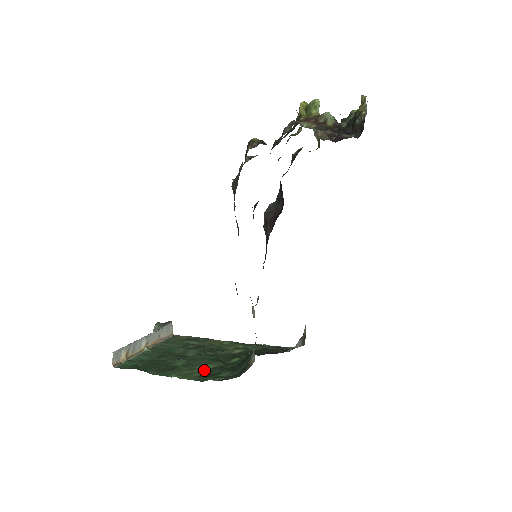
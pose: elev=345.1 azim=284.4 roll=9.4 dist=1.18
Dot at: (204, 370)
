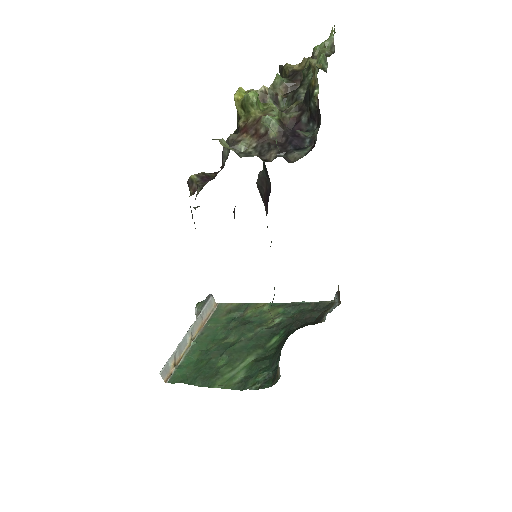
Dot at: (244, 368)
